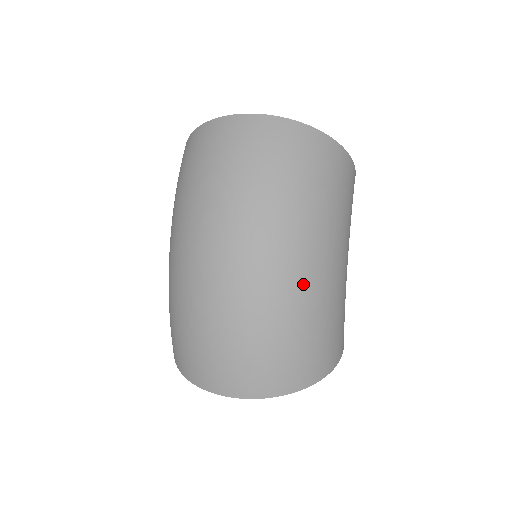
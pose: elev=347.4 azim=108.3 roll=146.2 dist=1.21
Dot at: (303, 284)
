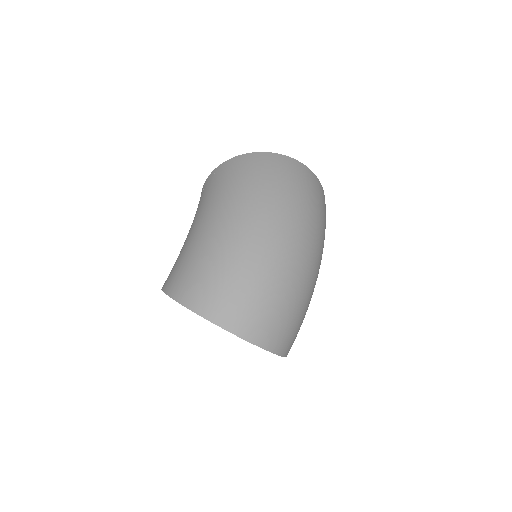
Dot at: (315, 282)
